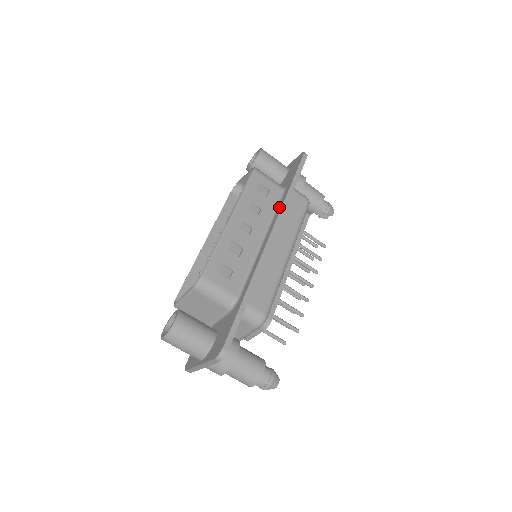
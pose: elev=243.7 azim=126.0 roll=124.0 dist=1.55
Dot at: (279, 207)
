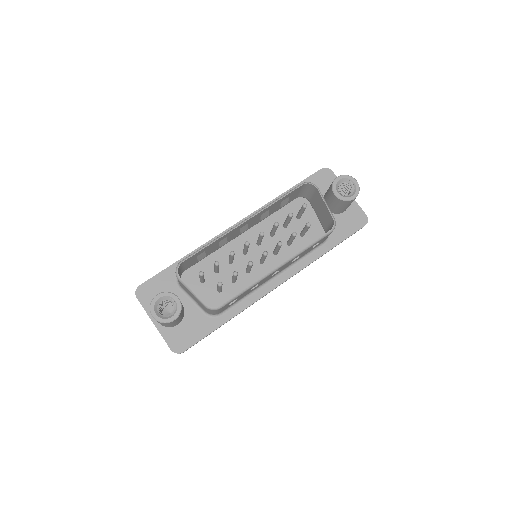
Dot at: (307, 260)
